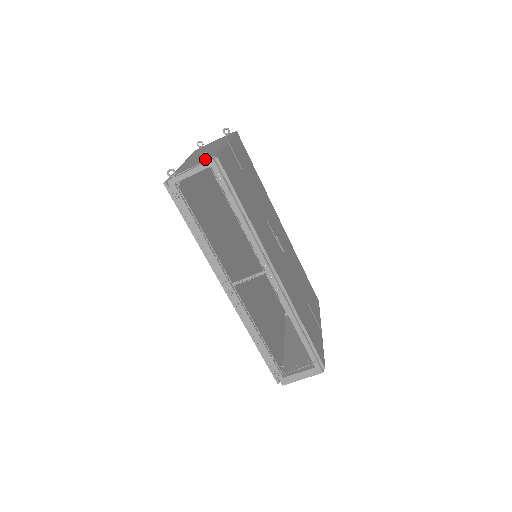
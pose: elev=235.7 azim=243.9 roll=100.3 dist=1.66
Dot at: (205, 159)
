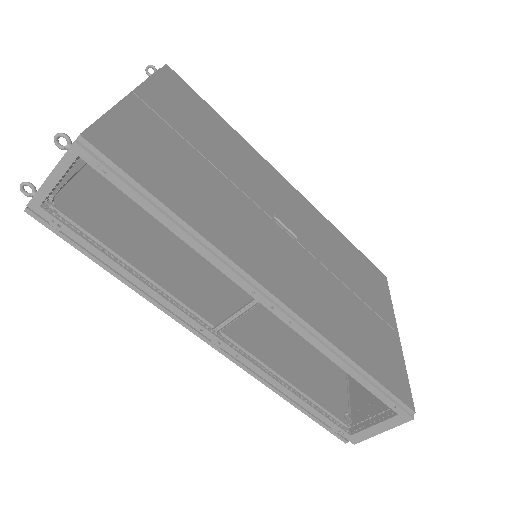
Dot at: (64, 146)
